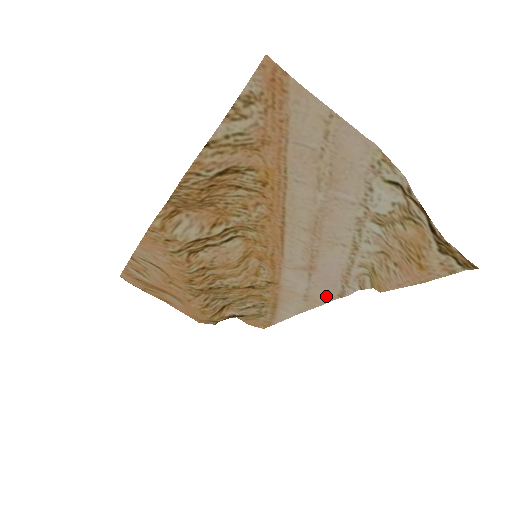
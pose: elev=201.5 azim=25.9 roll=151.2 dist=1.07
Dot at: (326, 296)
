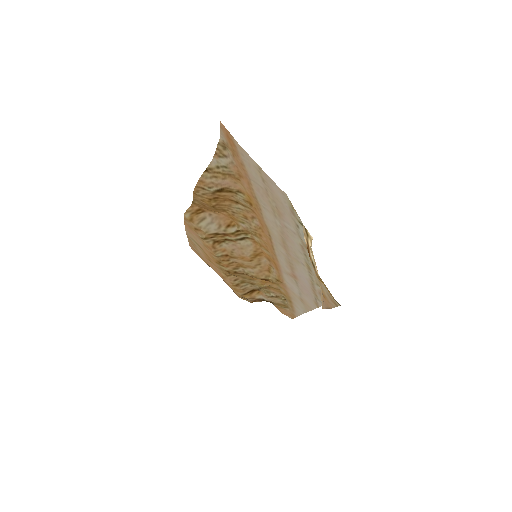
Dot at: (311, 303)
